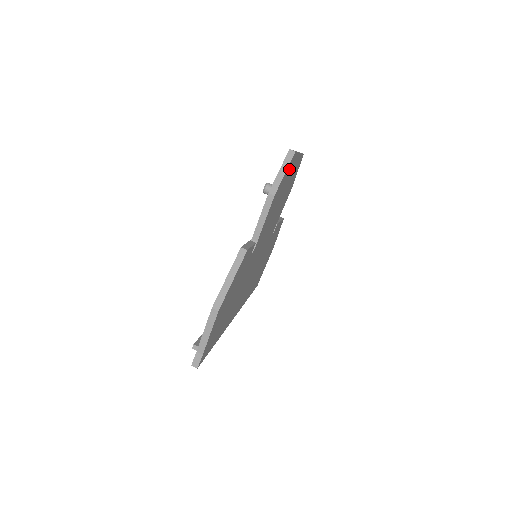
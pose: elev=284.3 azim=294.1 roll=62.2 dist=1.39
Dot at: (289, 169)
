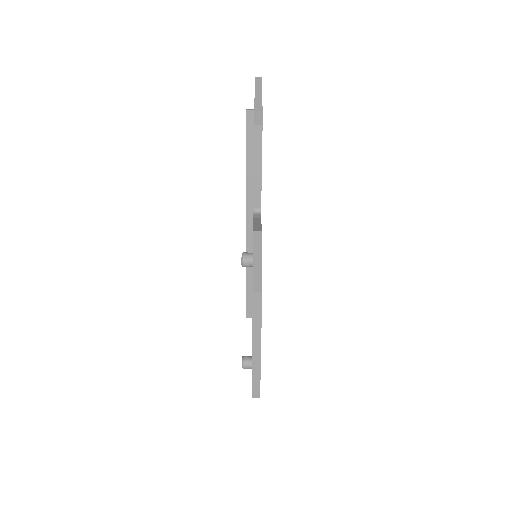
Dot at: occluded
